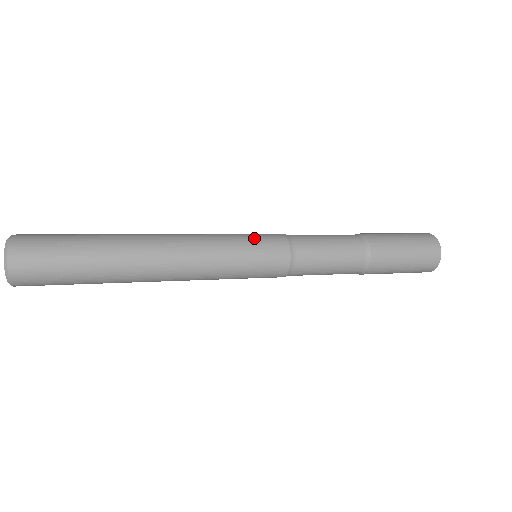
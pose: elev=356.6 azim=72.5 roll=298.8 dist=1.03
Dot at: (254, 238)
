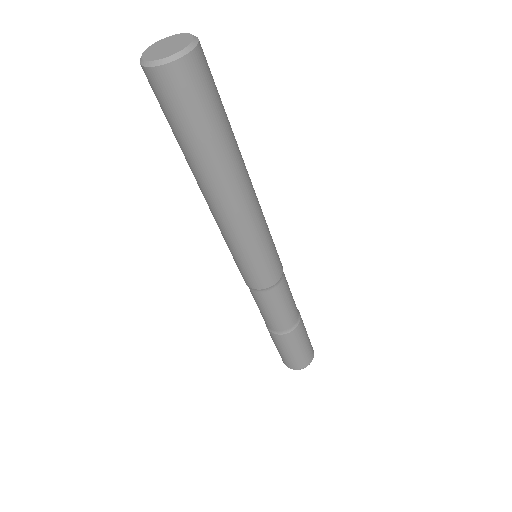
Dot at: occluded
